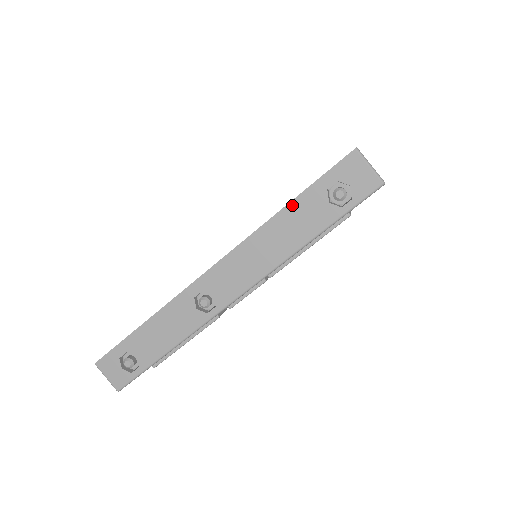
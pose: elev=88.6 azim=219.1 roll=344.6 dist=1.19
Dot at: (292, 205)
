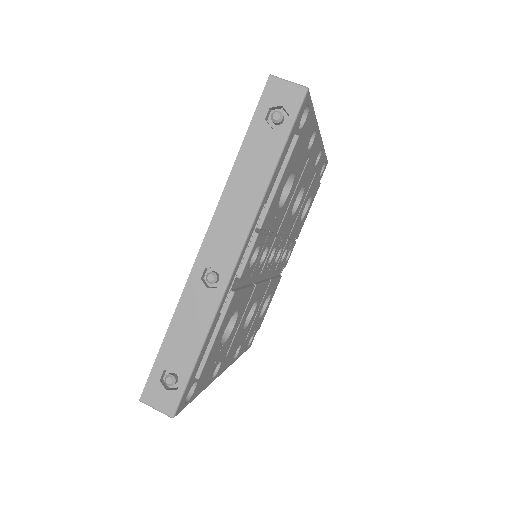
Dot at: (243, 149)
